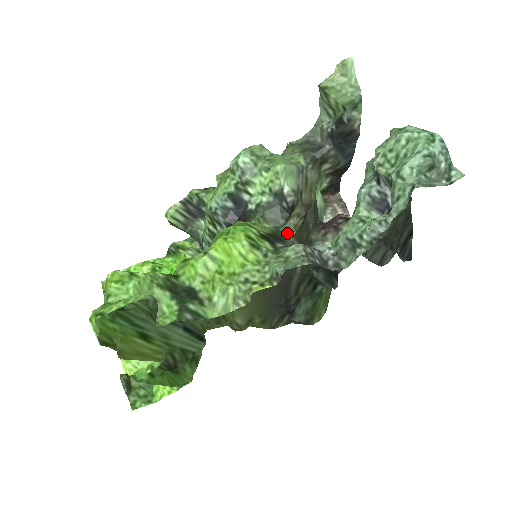
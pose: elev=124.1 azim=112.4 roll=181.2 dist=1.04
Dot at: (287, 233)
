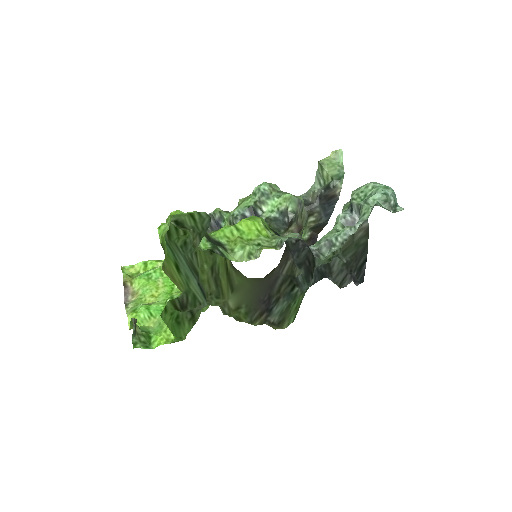
Dot at: occluded
